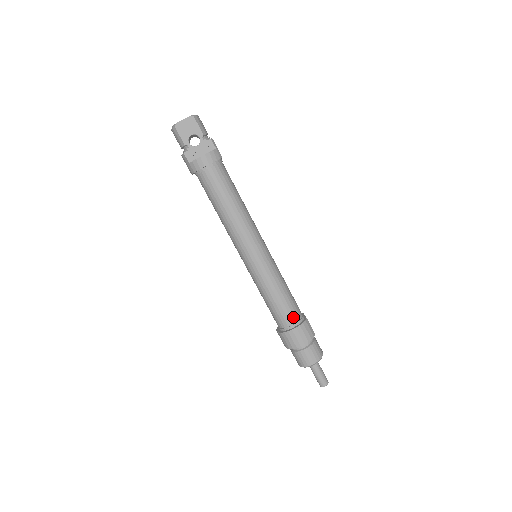
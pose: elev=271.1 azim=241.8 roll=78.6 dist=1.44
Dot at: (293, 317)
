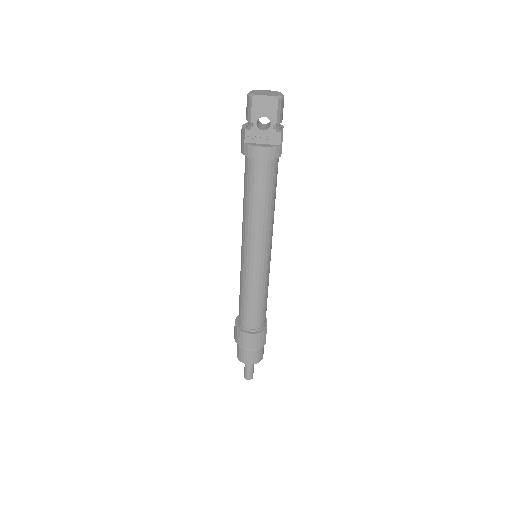
Dot at: (255, 324)
